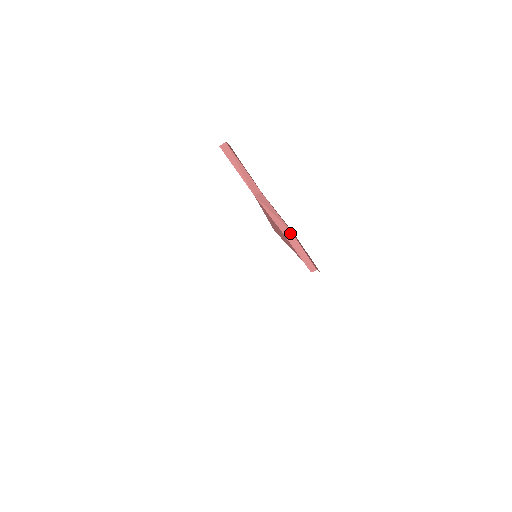
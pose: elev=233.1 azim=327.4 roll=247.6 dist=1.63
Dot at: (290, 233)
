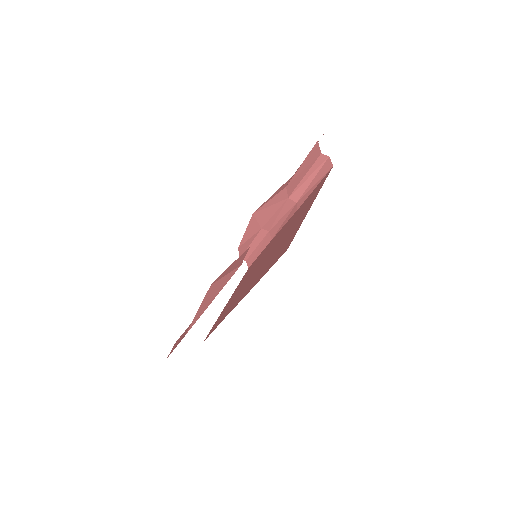
Dot at: (266, 231)
